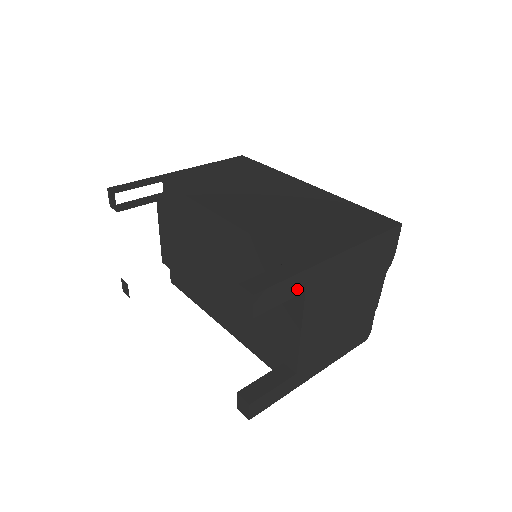
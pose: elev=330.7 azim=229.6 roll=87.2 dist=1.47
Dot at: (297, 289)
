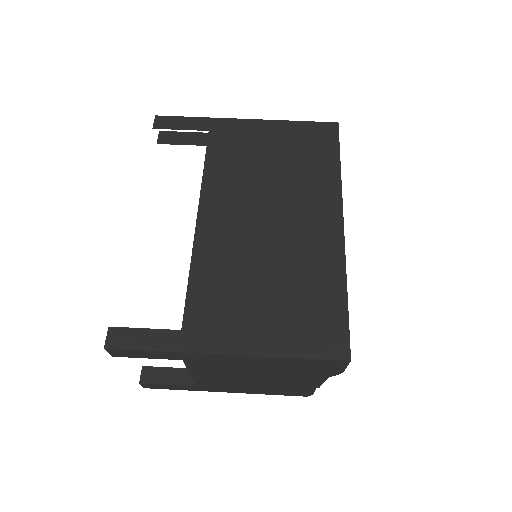
Dot at: (168, 357)
